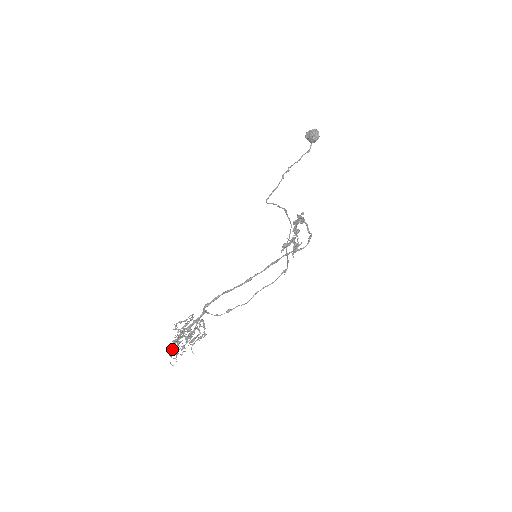
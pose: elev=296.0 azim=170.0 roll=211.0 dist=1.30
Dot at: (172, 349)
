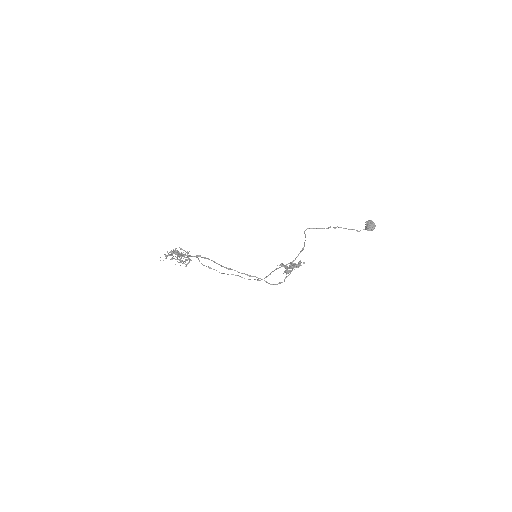
Dot at: occluded
